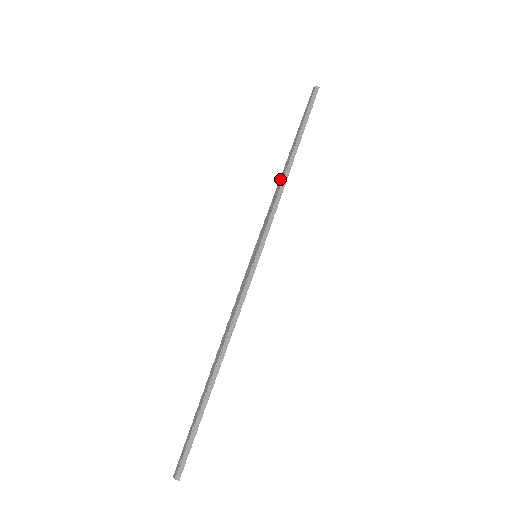
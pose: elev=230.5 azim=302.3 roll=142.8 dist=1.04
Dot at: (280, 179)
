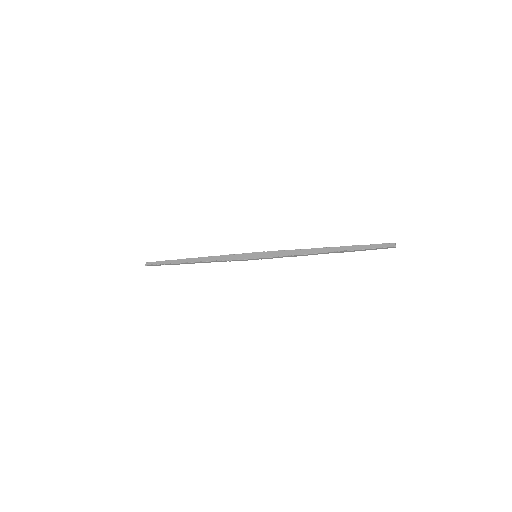
Dot at: (310, 250)
